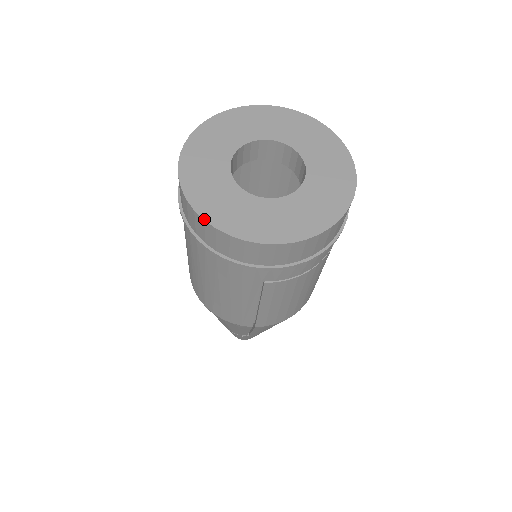
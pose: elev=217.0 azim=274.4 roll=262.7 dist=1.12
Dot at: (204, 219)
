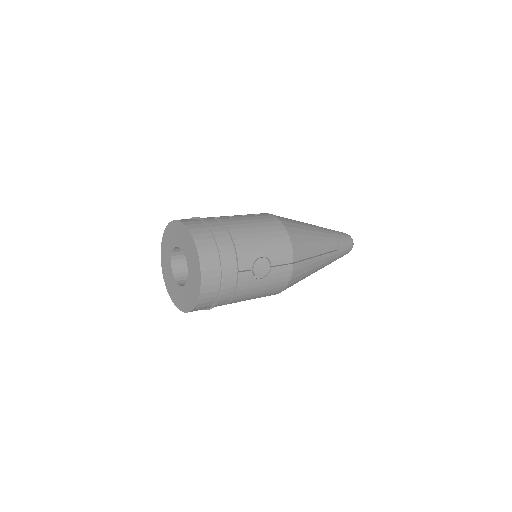
Dot at: (167, 291)
